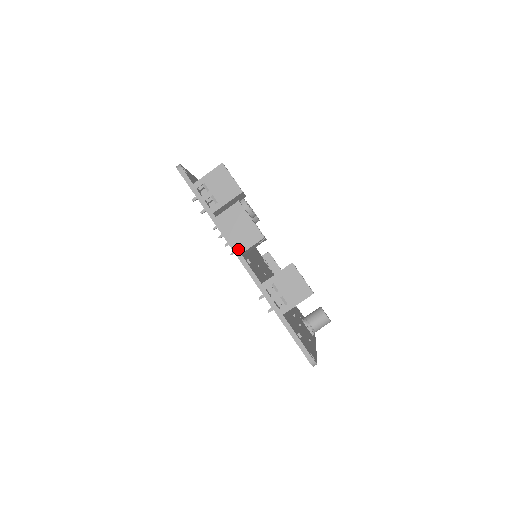
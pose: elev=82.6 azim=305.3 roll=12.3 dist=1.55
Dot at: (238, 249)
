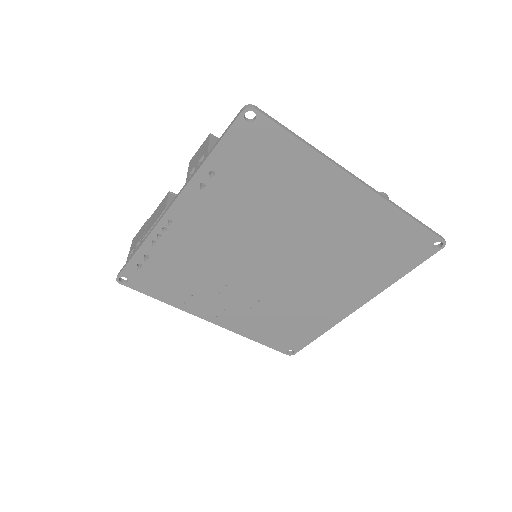
Dot at: (162, 213)
